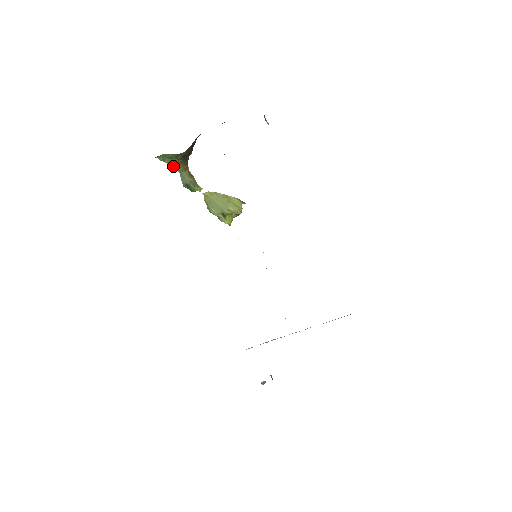
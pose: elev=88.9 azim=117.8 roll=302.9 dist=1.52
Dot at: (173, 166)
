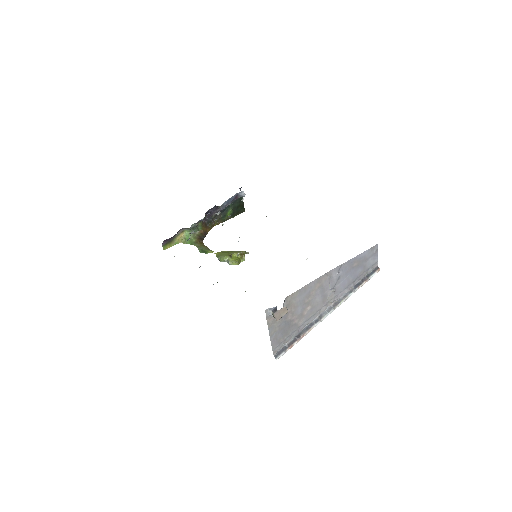
Dot at: occluded
